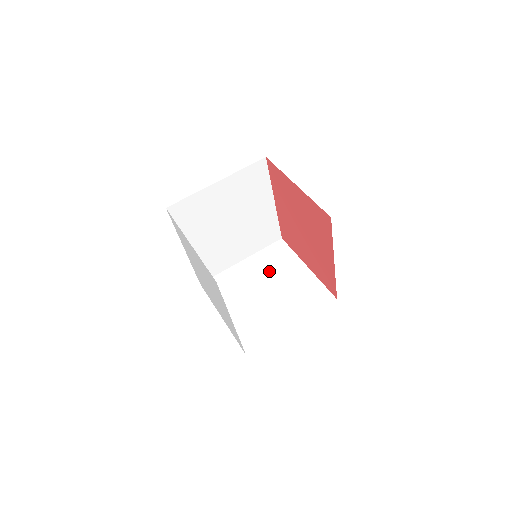
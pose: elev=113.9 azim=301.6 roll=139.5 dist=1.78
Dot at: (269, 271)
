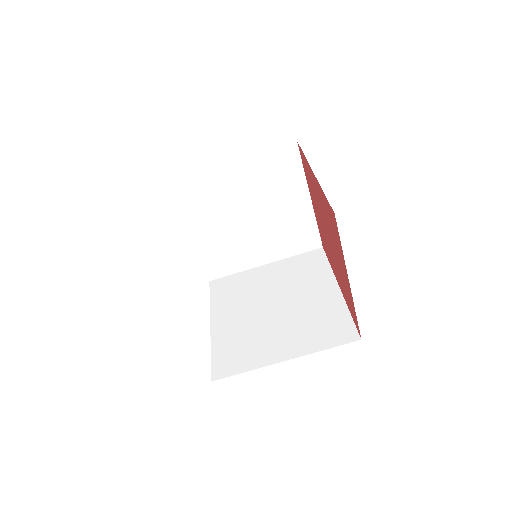
Dot at: (262, 191)
